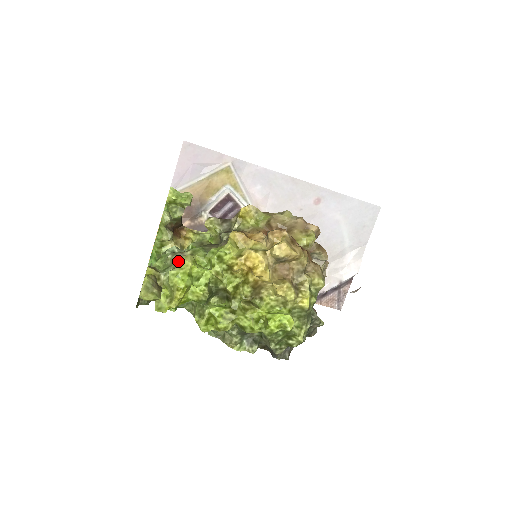
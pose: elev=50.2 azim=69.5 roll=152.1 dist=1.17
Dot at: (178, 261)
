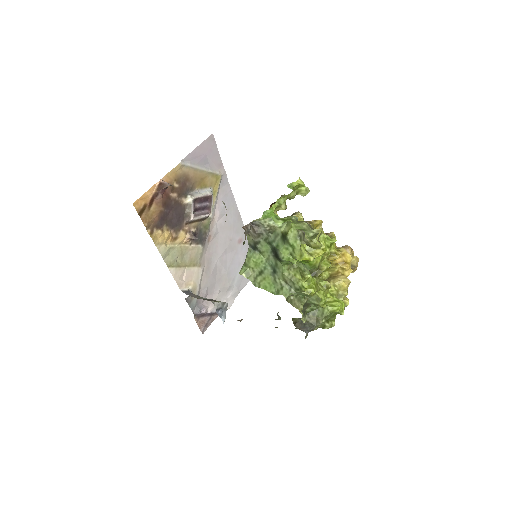
Dot at: occluded
